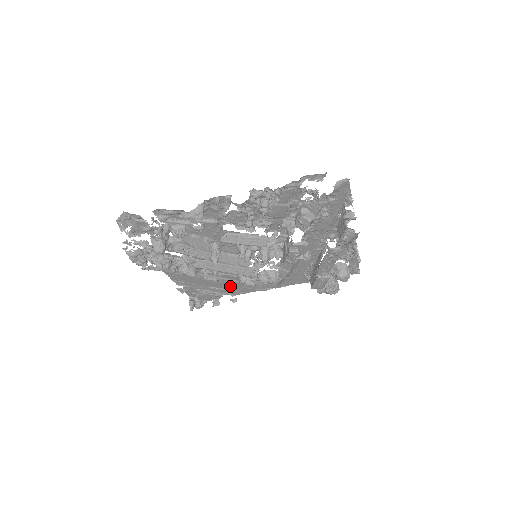
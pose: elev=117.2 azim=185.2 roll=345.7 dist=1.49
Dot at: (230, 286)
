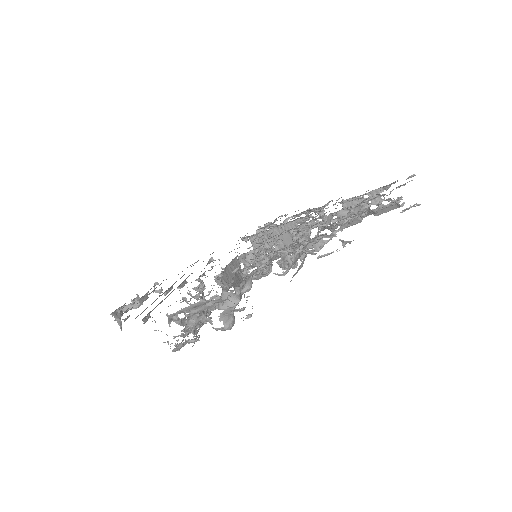
Dot at: occluded
